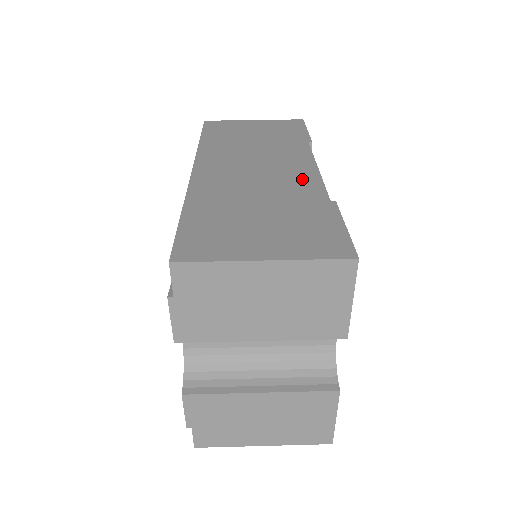
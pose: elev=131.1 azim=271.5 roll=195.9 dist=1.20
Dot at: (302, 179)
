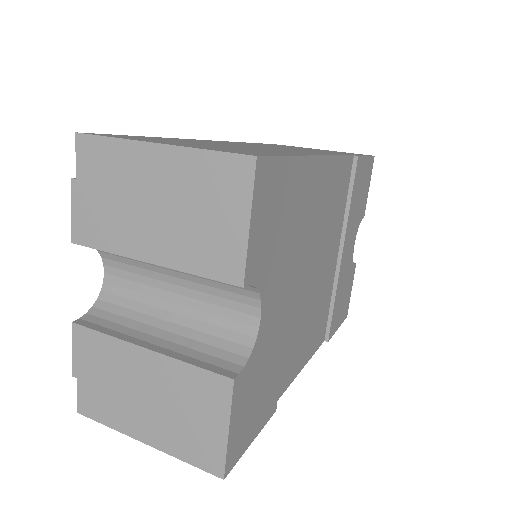
Dot at: (301, 152)
